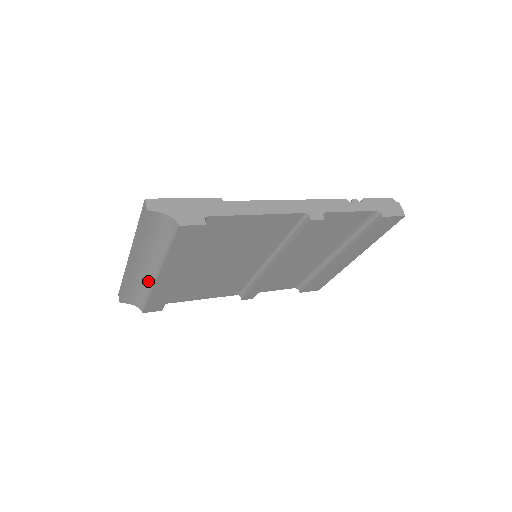
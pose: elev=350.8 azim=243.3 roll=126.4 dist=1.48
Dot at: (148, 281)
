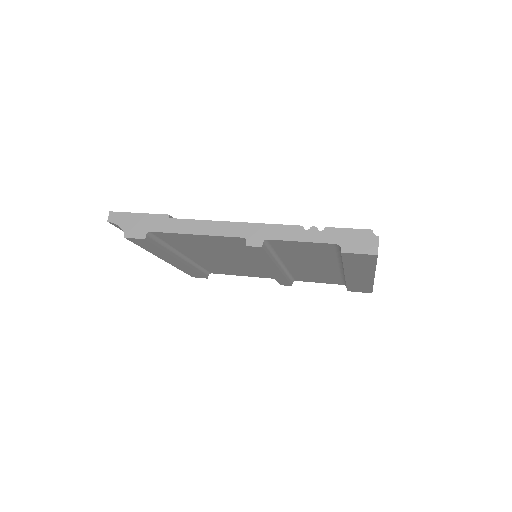
Dot at: occluded
